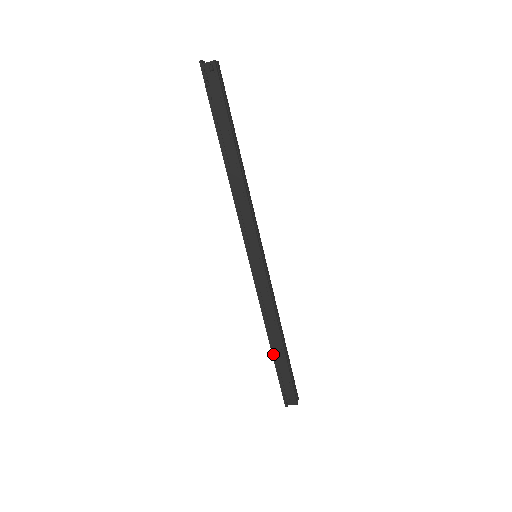
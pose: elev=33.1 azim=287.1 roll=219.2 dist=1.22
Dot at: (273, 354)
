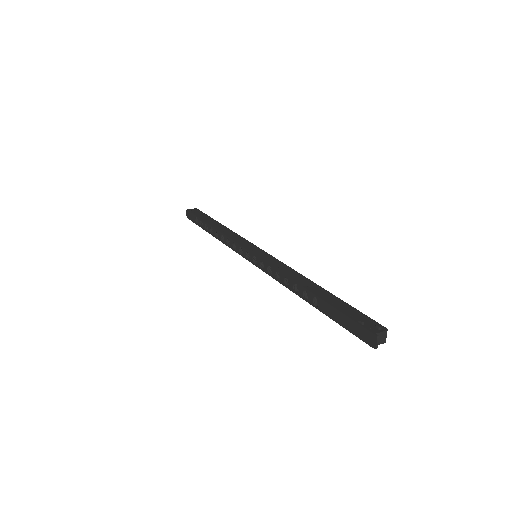
Dot at: (209, 232)
